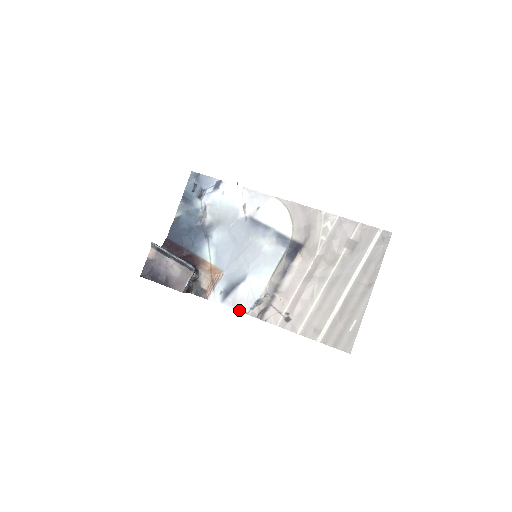
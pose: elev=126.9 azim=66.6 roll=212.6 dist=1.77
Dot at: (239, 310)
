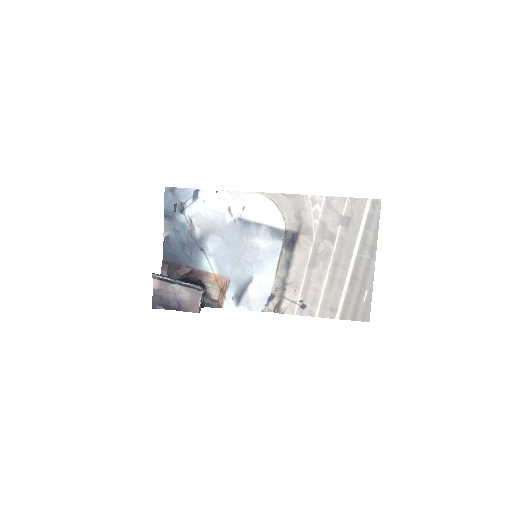
Dot at: (255, 310)
